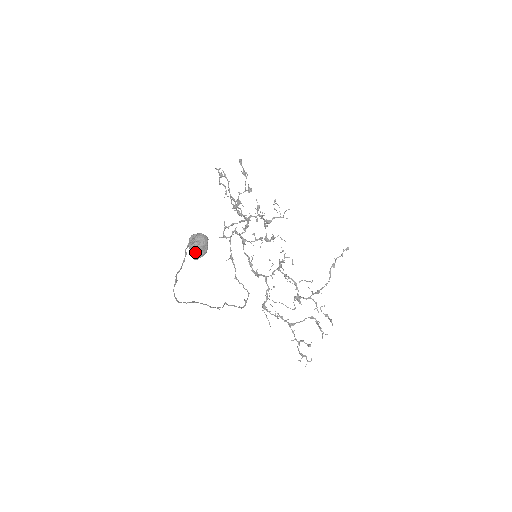
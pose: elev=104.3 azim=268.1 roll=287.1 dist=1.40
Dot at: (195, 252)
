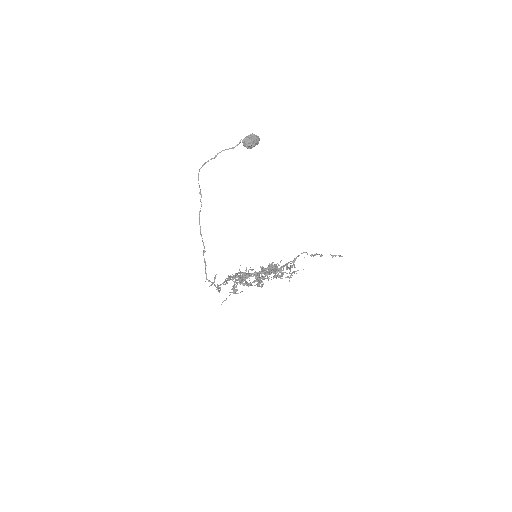
Dot at: (248, 136)
